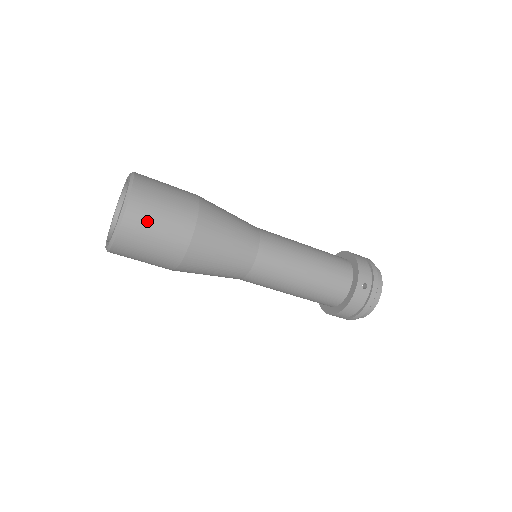
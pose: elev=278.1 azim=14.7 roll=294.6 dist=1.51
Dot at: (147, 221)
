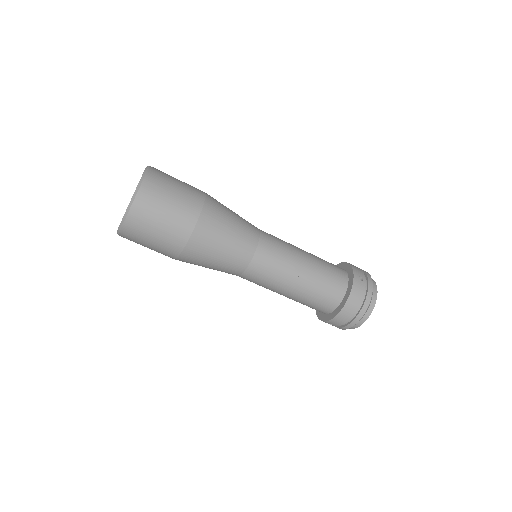
Dot at: (163, 189)
